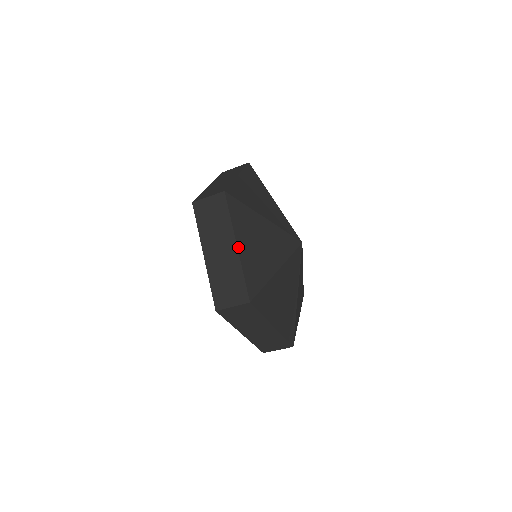
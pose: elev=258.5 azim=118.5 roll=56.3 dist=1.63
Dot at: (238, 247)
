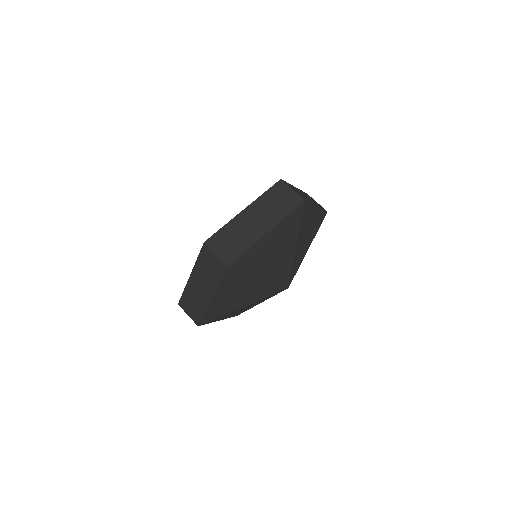
Dot at: occluded
